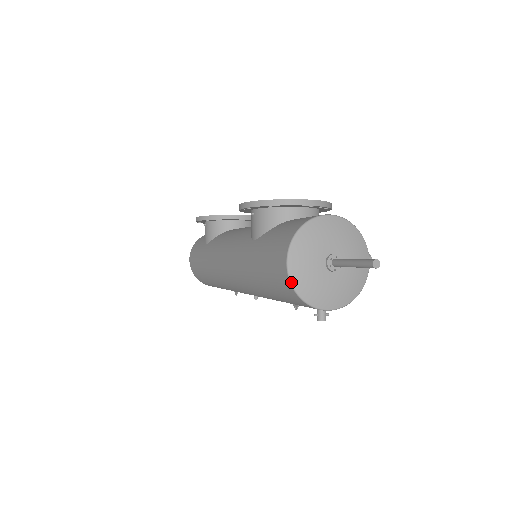
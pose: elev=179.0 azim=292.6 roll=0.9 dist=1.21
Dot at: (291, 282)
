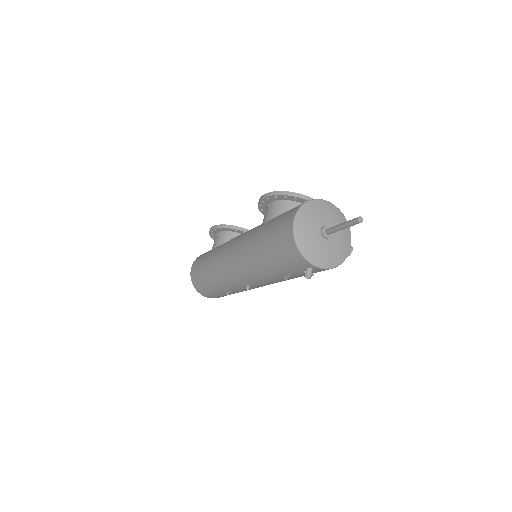
Dot at: (294, 234)
